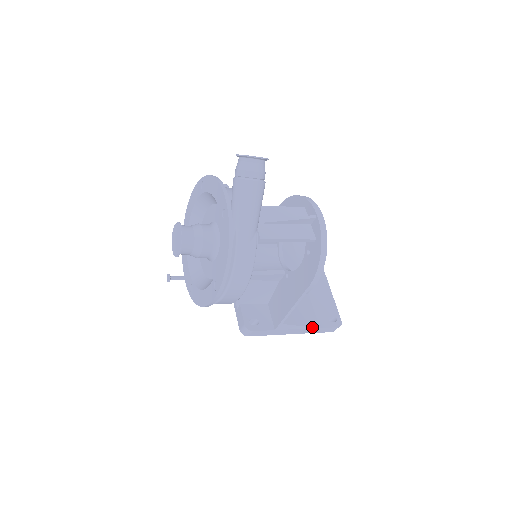
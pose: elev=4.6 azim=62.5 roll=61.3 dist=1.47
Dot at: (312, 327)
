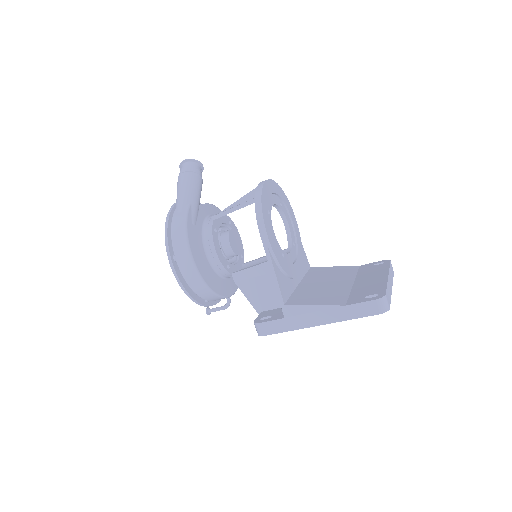
Dot at: (333, 306)
